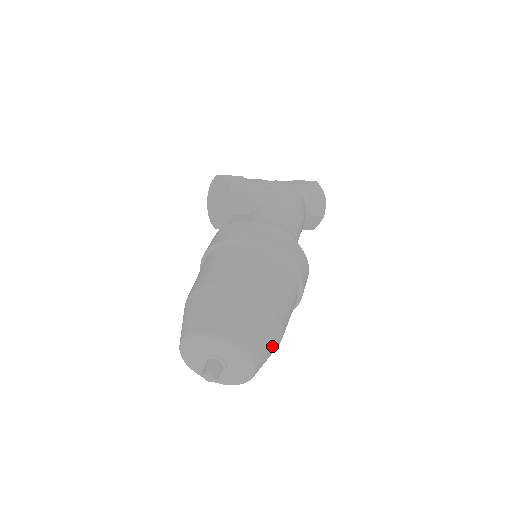
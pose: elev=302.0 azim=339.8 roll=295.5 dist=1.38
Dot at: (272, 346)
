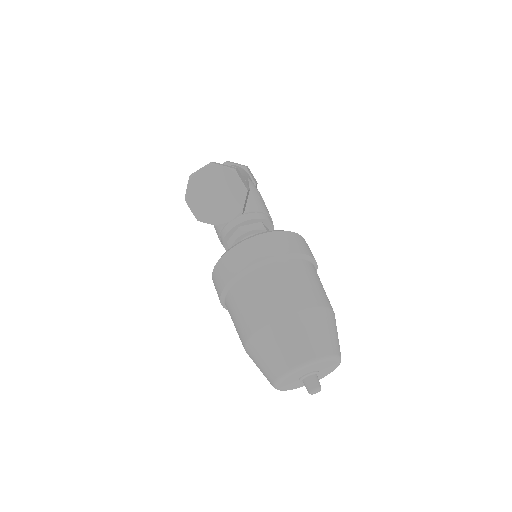
Dot at: occluded
